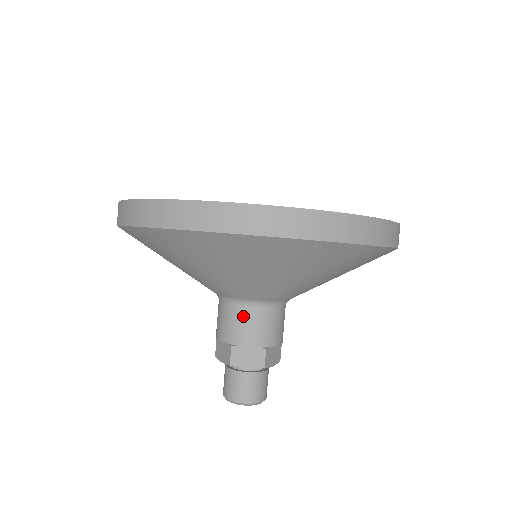
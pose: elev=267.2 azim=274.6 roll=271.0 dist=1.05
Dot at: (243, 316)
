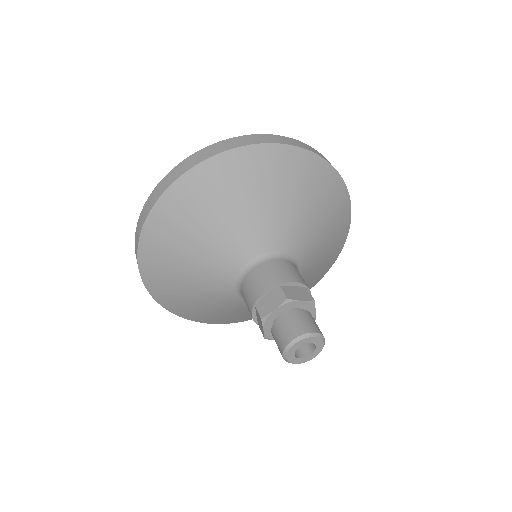
Dot at: (250, 279)
